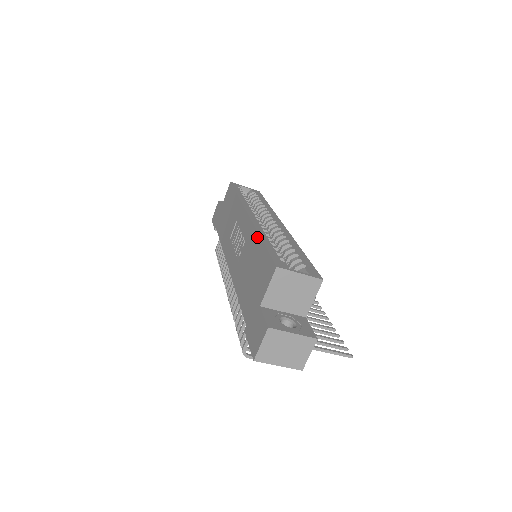
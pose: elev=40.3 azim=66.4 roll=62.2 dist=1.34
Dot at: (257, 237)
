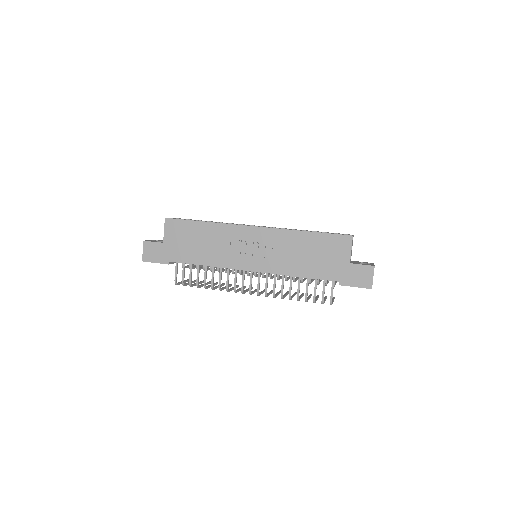
Dot at: (298, 233)
